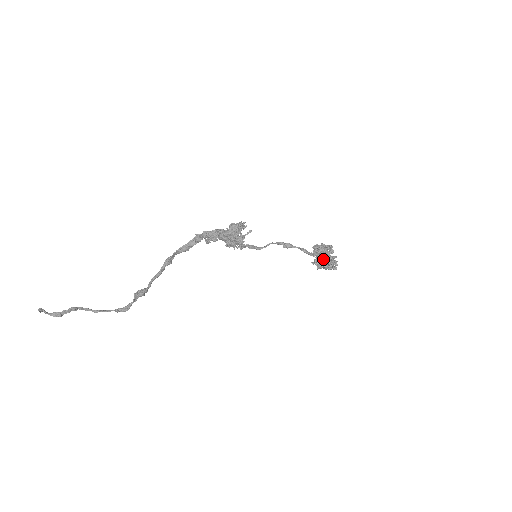
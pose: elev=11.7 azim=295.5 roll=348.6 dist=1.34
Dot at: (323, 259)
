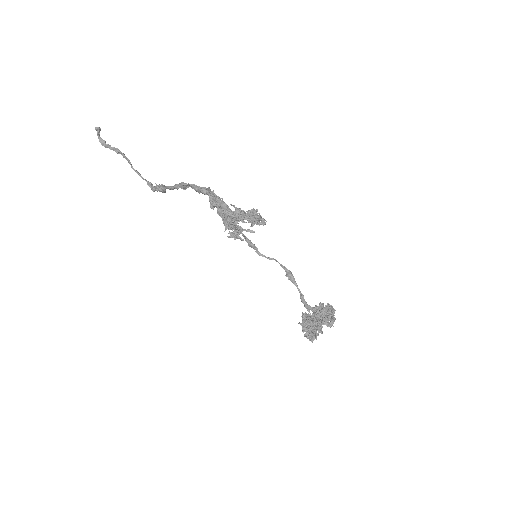
Dot at: (310, 321)
